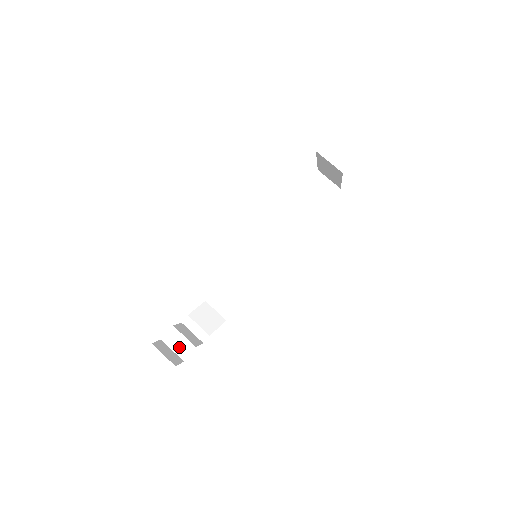
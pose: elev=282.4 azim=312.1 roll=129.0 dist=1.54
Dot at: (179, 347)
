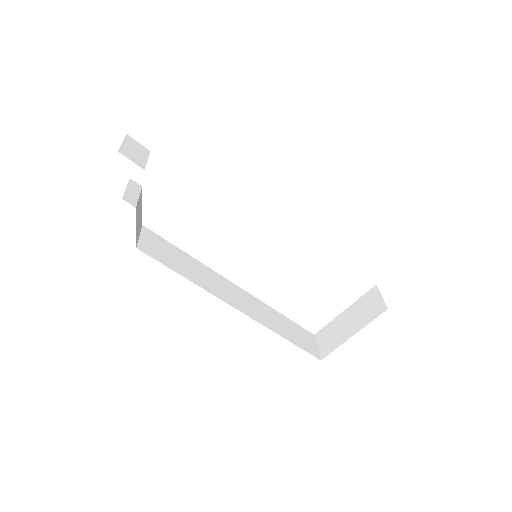
Dot at: (132, 151)
